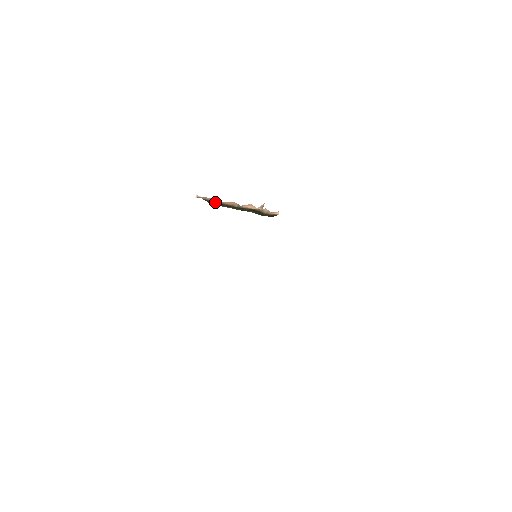
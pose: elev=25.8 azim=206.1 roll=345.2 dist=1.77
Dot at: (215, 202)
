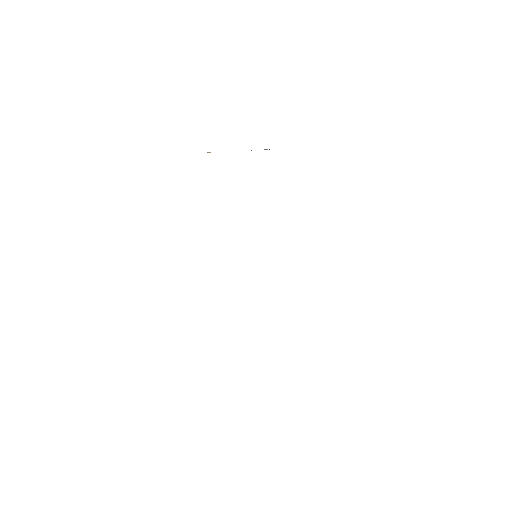
Dot at: occluded
